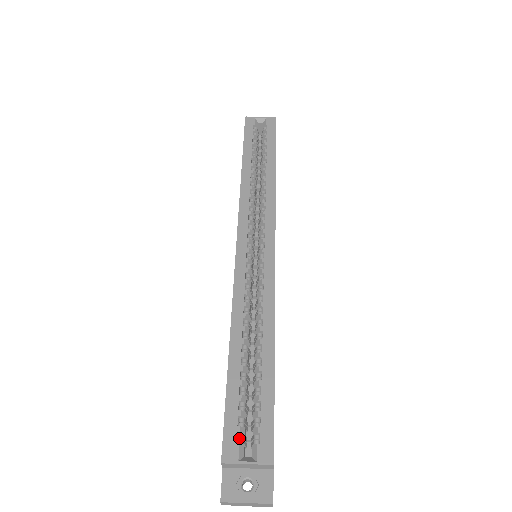
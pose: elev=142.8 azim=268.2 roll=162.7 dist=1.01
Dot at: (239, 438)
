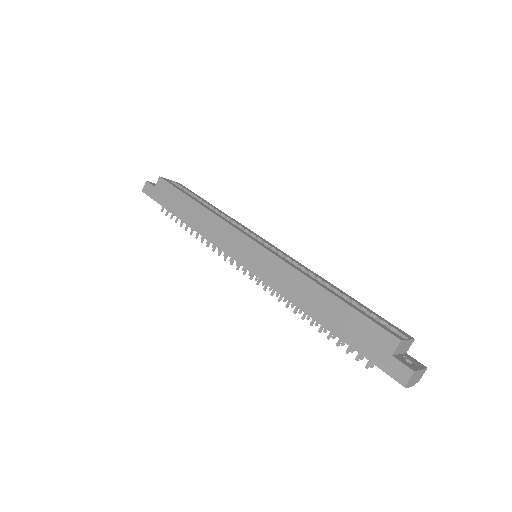
Dot at: occluded
